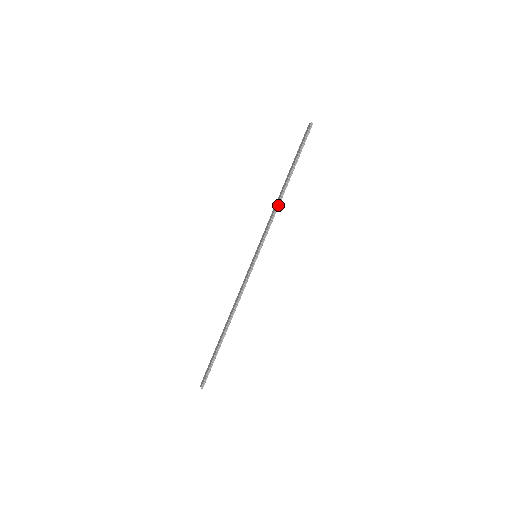
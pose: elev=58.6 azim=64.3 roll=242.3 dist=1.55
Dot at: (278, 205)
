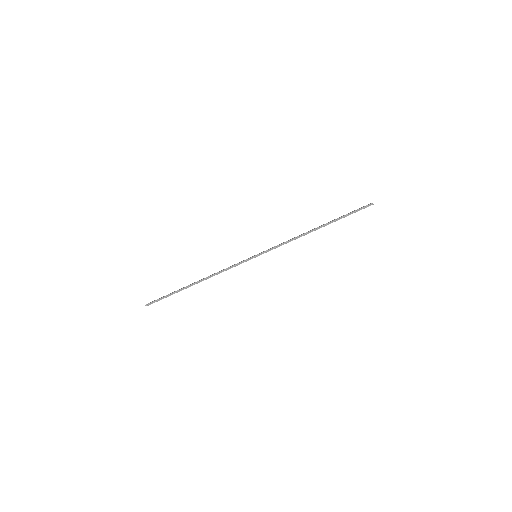
Dot at: (300, 236)
